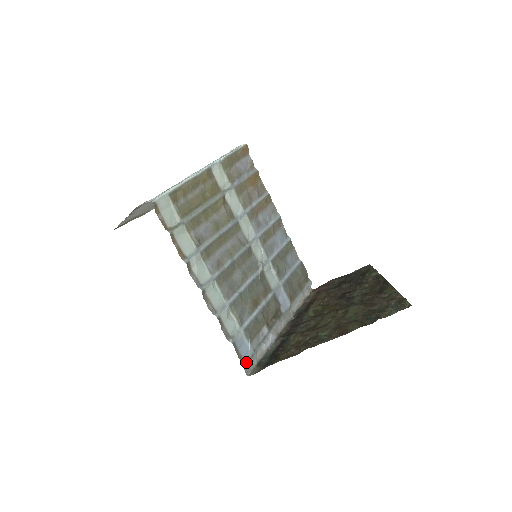
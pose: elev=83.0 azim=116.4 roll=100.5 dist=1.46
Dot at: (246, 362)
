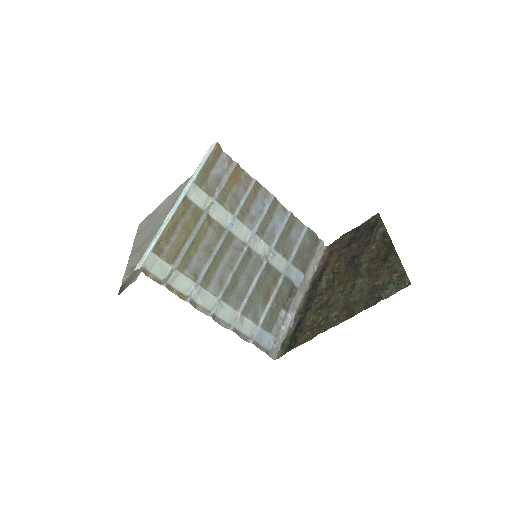
Dot at: (270, 350)
